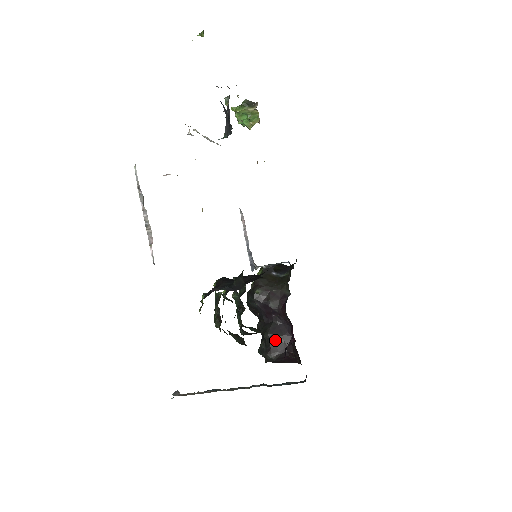
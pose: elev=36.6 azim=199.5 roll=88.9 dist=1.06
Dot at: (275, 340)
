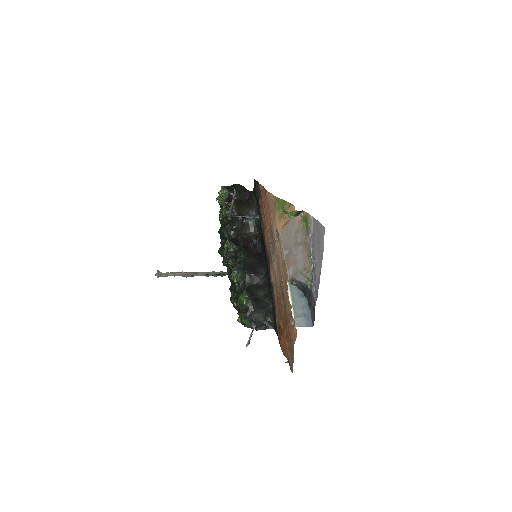
Dot at: occluded
